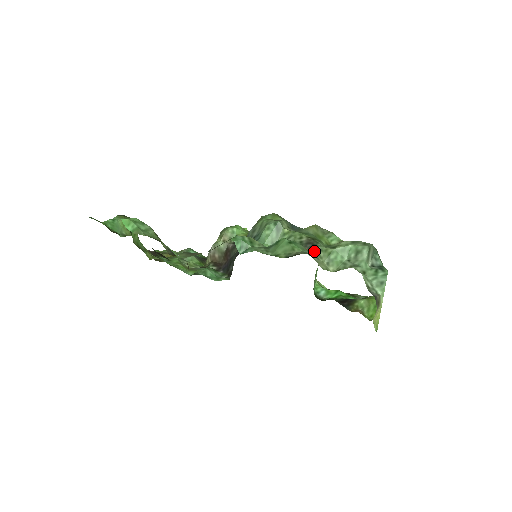
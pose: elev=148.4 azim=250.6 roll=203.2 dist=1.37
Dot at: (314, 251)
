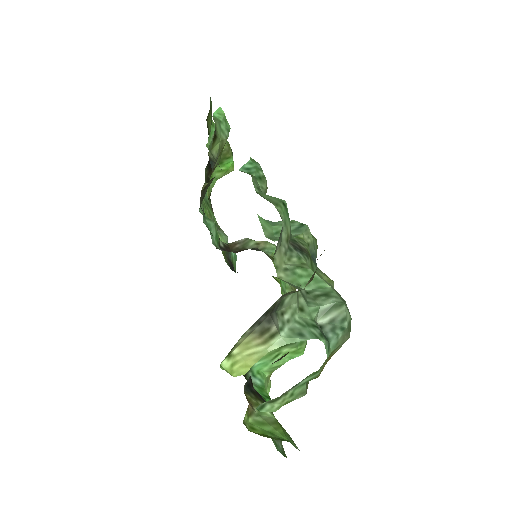
Dot at: (293, 248)
